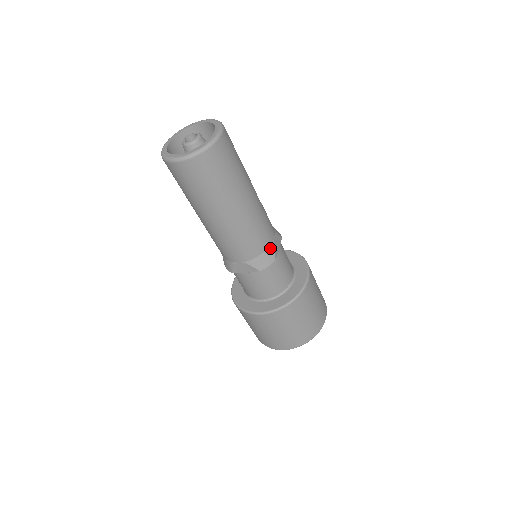
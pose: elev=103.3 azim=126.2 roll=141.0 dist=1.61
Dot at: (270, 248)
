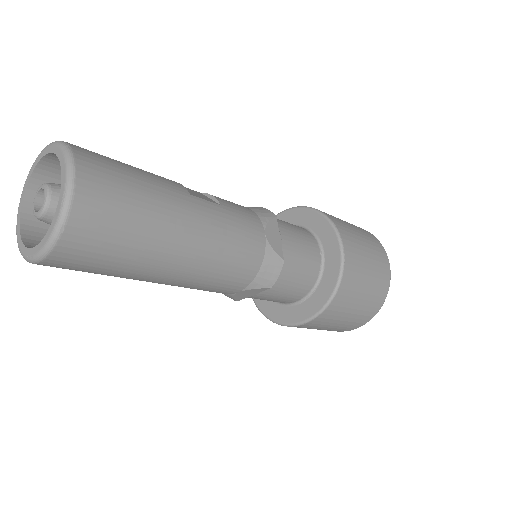
Dot at: (267, 252)
